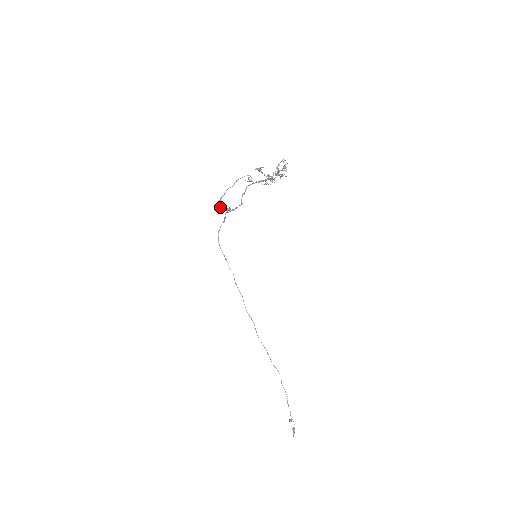
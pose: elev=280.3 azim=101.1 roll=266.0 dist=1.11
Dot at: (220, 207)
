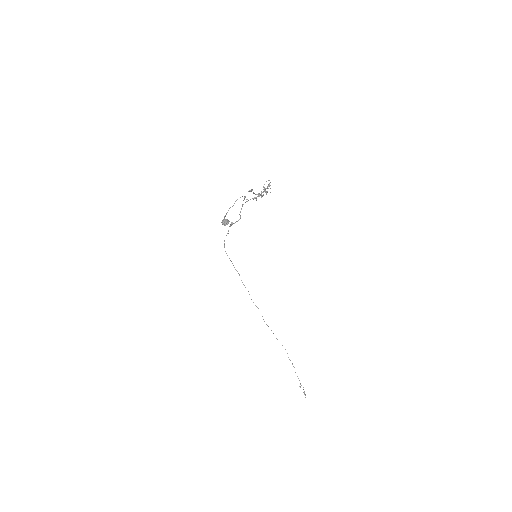
Dot at: (225, 223)
